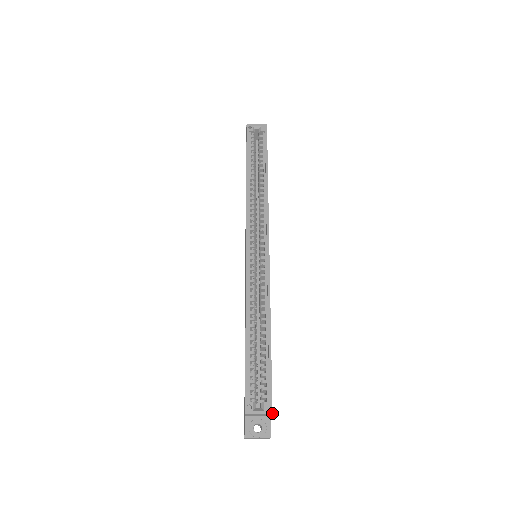
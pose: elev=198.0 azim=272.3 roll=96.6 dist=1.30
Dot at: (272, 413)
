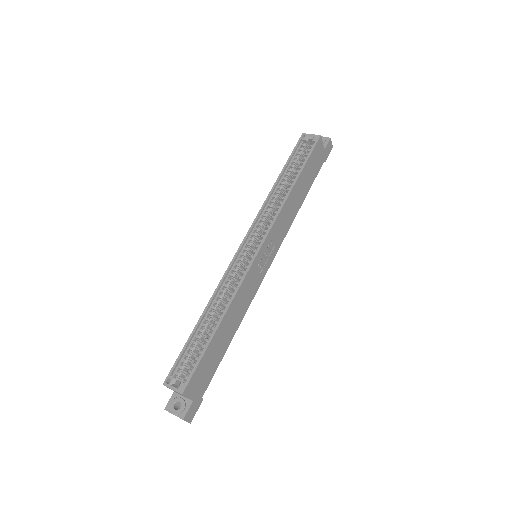
Dot at: (182, 394)
